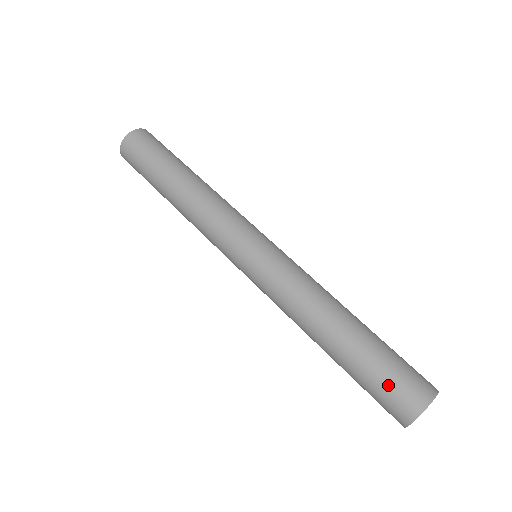
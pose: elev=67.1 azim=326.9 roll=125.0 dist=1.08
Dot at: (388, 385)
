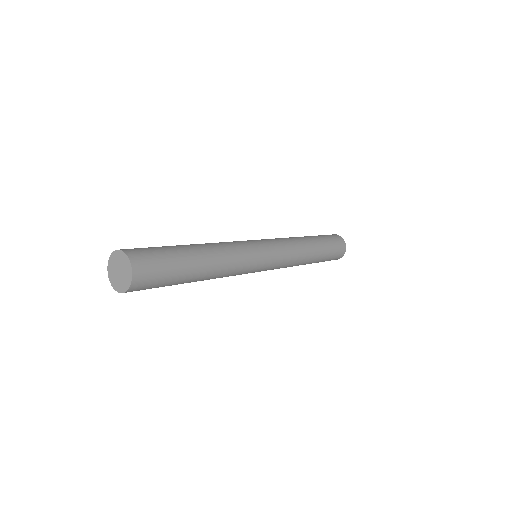
Dot at: (330, 260)
